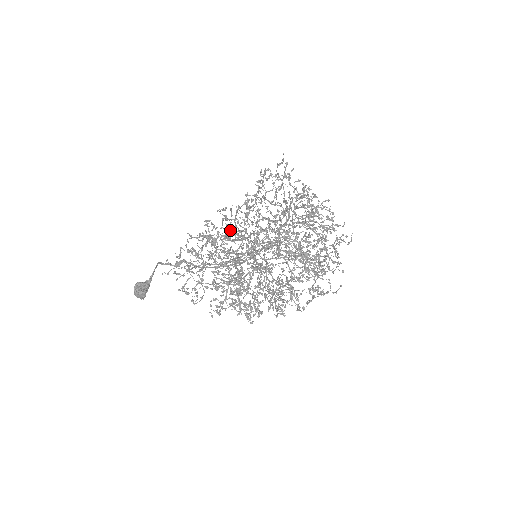
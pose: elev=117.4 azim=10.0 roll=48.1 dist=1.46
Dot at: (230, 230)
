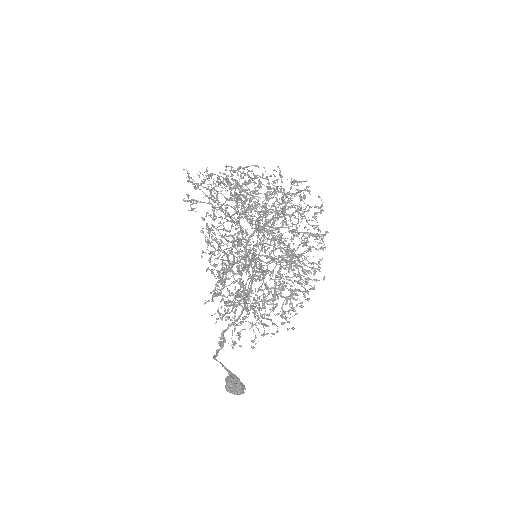
Dot at: (229, 251)
